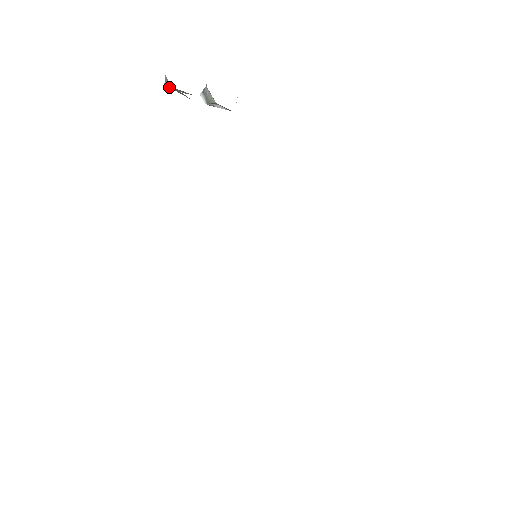
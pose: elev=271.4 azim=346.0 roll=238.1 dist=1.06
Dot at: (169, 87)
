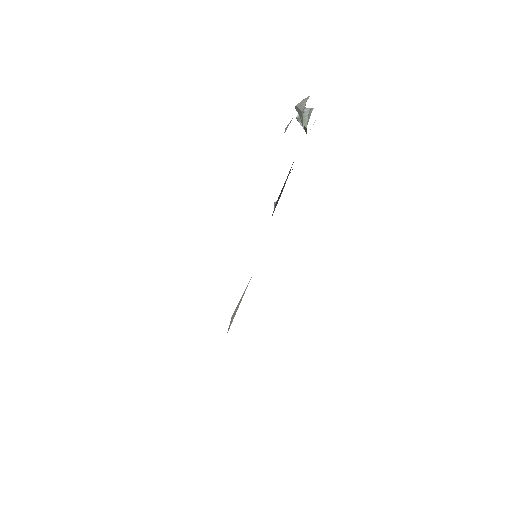
Dot at: (297, 109)
